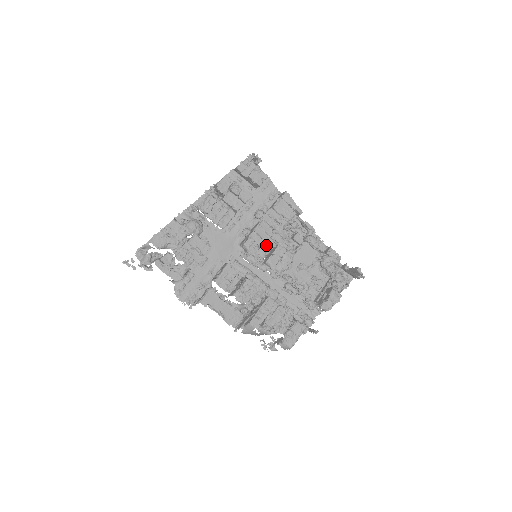
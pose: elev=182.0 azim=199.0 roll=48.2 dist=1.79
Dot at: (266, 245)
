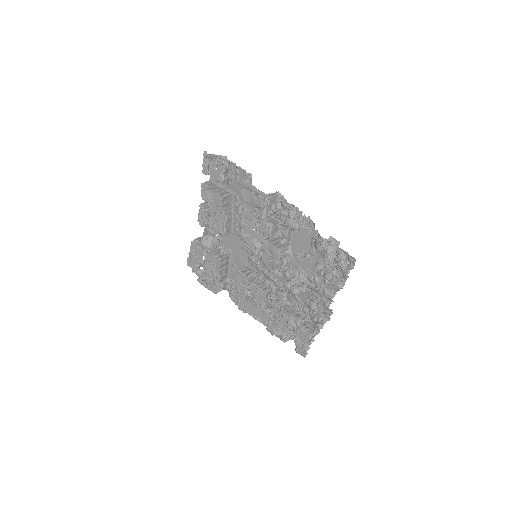
Dot at: (256, 243)
